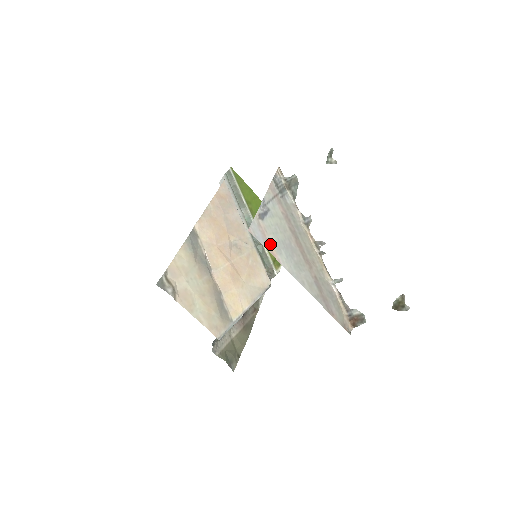
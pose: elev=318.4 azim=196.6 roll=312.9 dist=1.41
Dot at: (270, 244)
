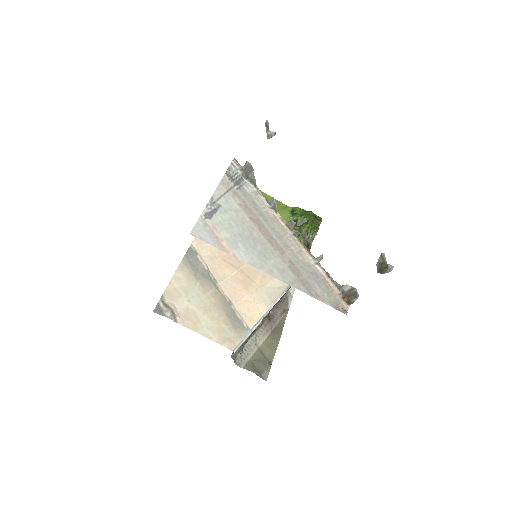
Dot at: (221, 241)
